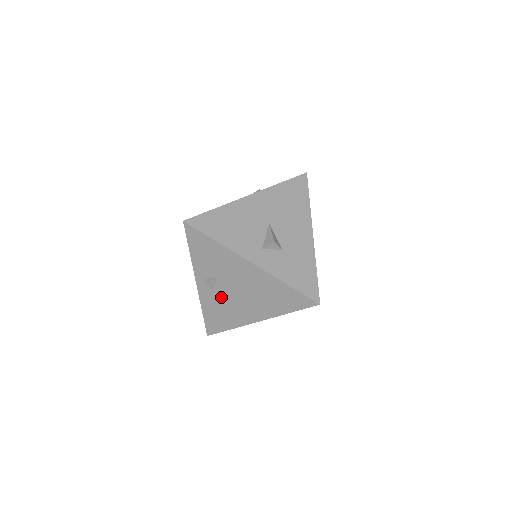
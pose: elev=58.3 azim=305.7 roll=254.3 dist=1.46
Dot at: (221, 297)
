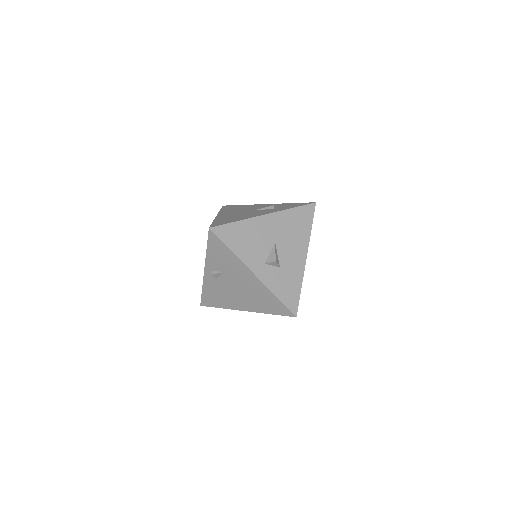
Dot at: (221, 286)
